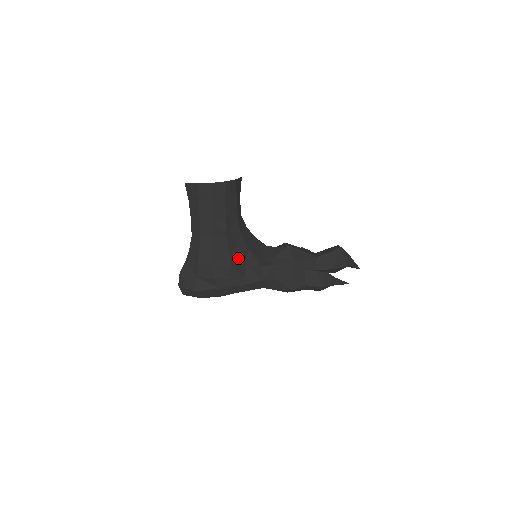
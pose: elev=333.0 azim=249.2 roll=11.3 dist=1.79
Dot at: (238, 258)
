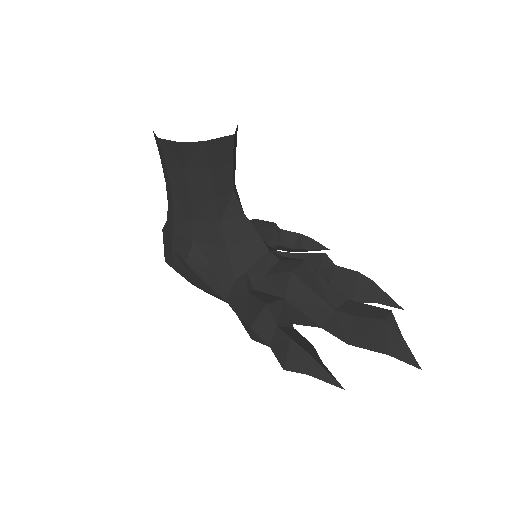
Dot at: (204, 254)
